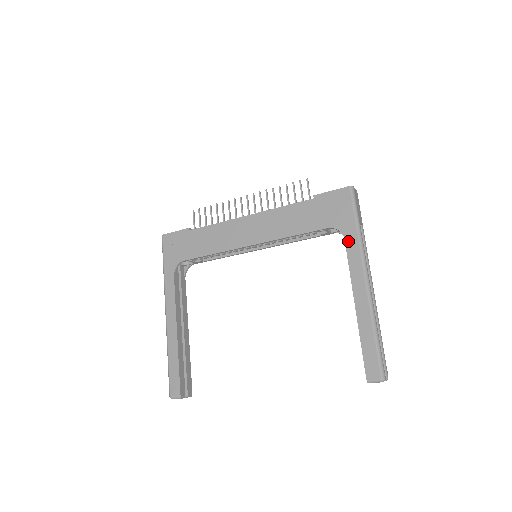
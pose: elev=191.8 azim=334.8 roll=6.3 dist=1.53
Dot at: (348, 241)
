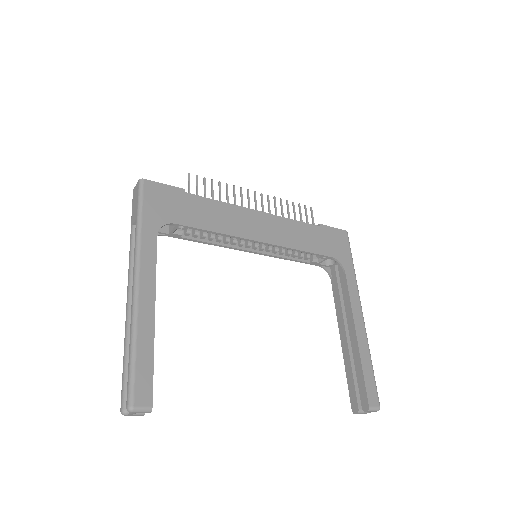
Dot at: (348, 275)
